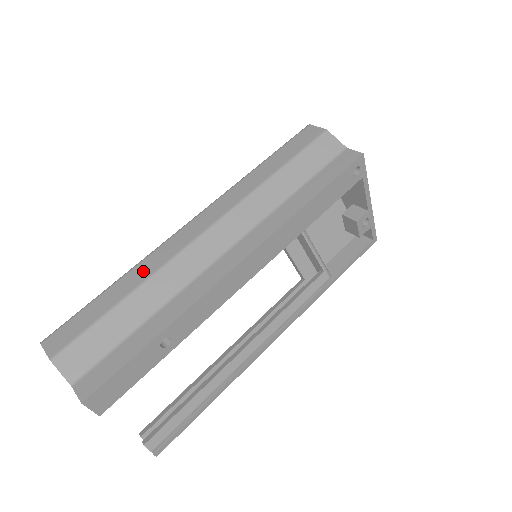
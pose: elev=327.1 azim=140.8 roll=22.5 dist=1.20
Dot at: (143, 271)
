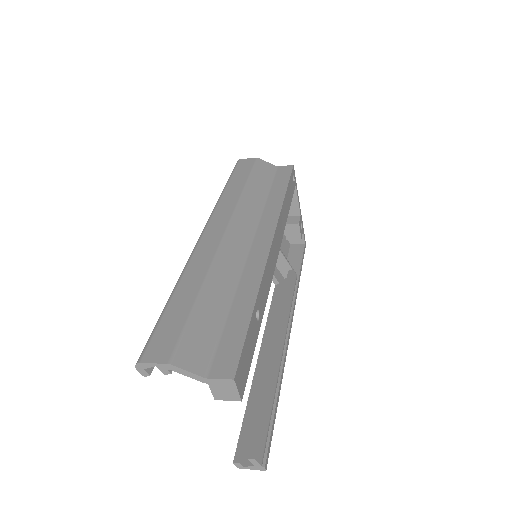
Dot at: (197, 272)
